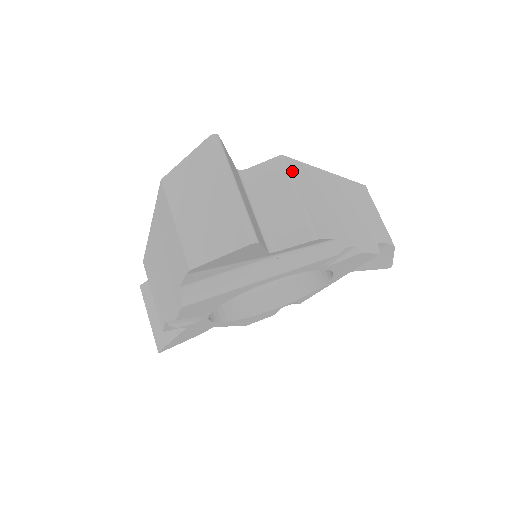
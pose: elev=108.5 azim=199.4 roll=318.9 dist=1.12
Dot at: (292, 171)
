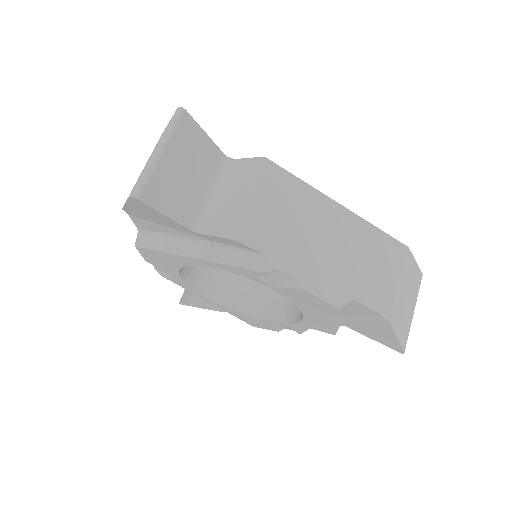
Dot at: (265, 175)
